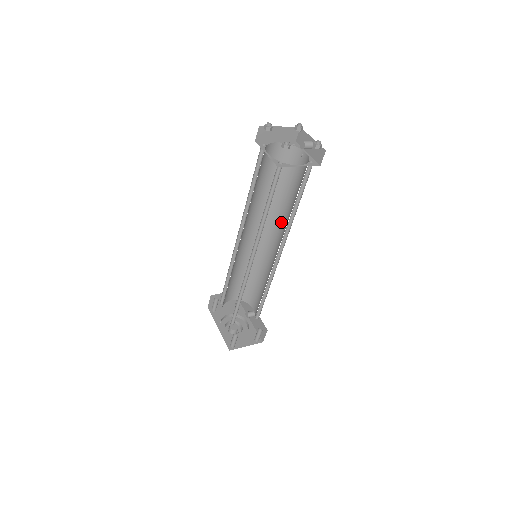
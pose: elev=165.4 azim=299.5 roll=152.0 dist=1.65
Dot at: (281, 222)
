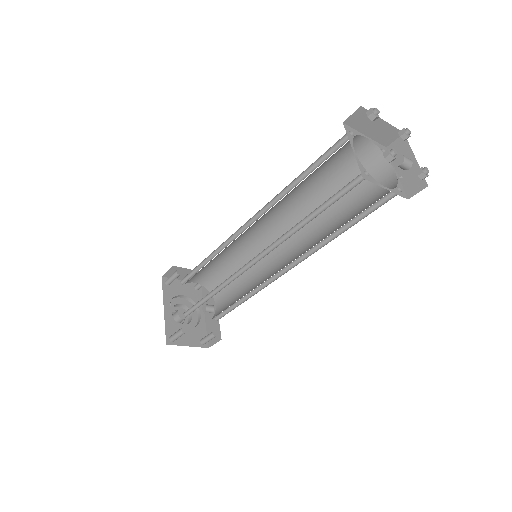
Dot at: (309, 232)
